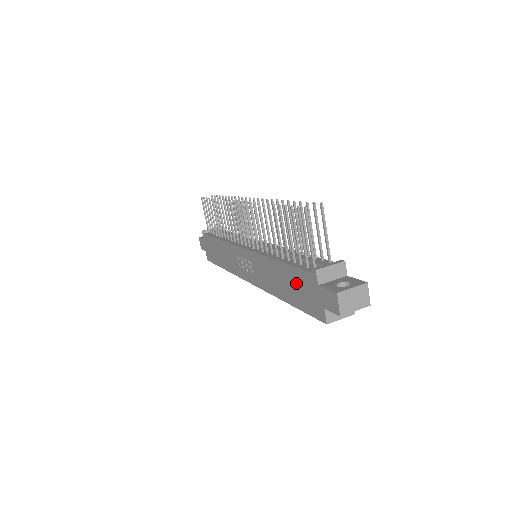
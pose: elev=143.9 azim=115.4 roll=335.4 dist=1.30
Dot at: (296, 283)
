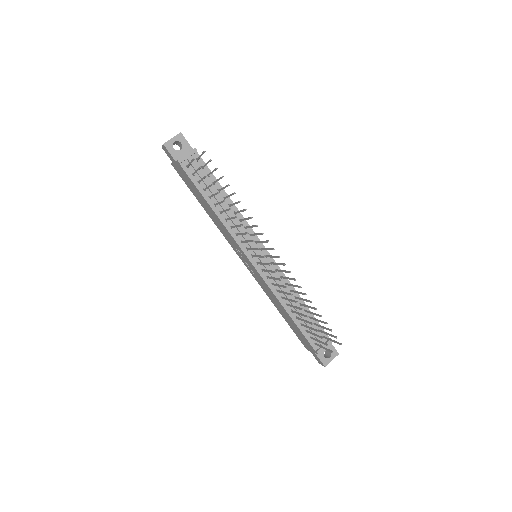
Dot at: (298, 331)
